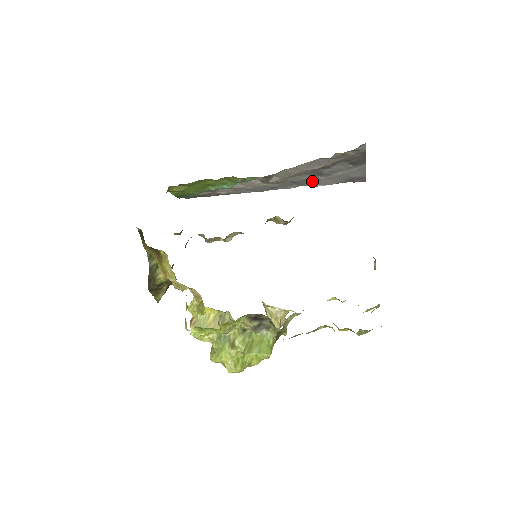
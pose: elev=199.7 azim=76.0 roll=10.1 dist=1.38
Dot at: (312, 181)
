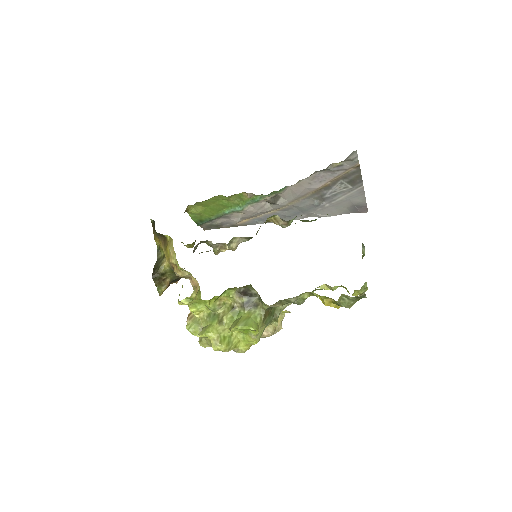
Dot at: (318, 209)
